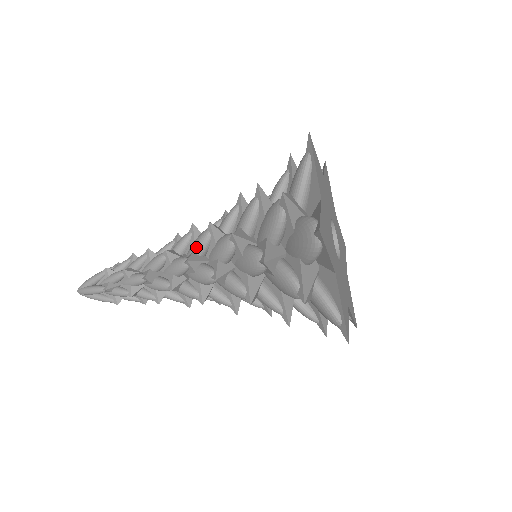
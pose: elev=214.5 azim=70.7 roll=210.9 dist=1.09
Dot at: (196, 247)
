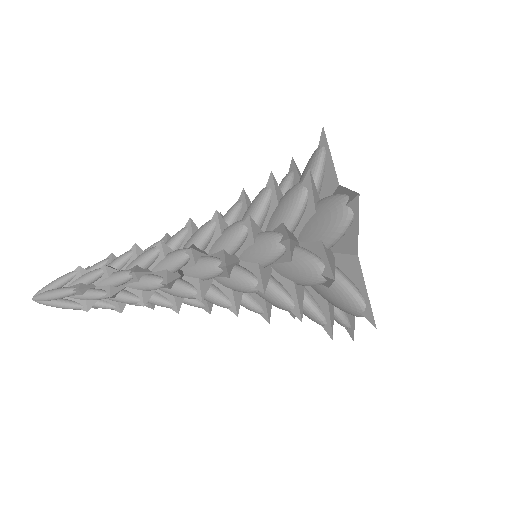
Dot at: (197, 239)
